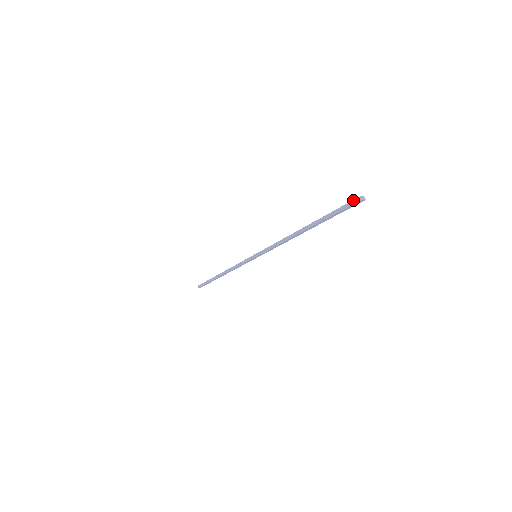
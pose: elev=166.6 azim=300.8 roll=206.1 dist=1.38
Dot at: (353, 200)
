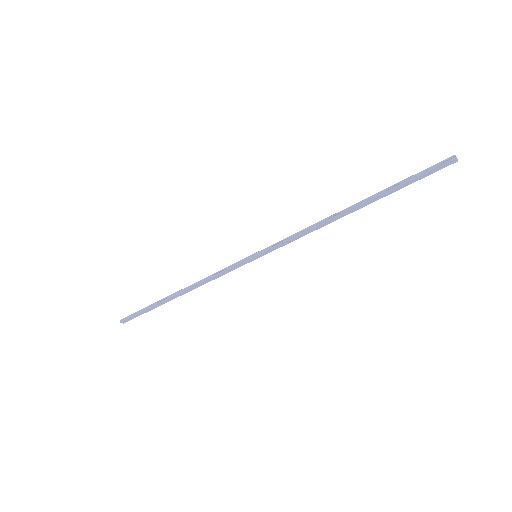
Dot at: (444, 160)
